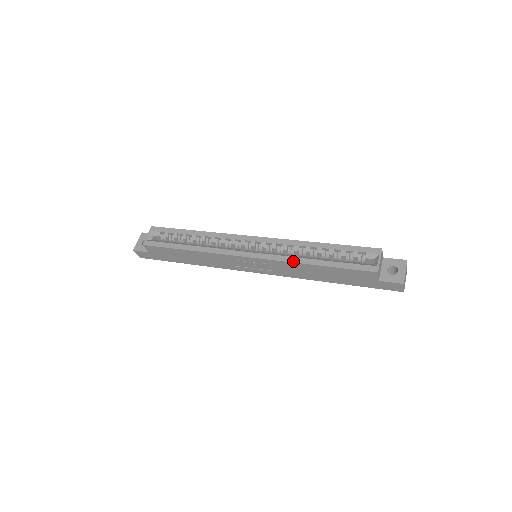
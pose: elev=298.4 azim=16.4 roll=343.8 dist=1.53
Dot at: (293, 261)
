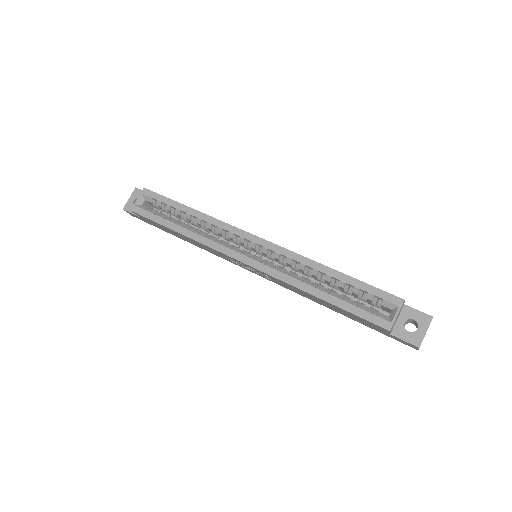
Dot at: (293, 284)
